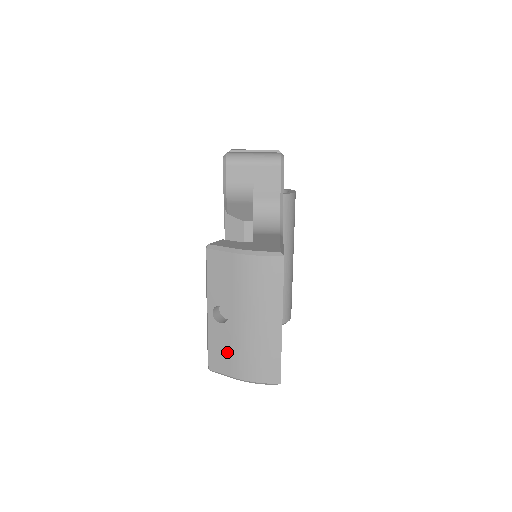
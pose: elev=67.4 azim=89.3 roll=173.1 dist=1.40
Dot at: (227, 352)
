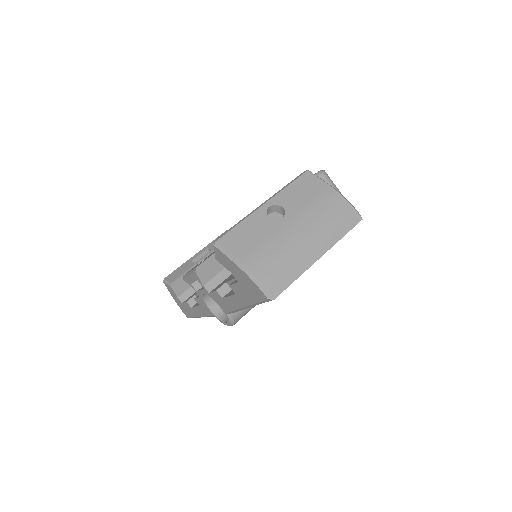
Dot at: (254, 239)
